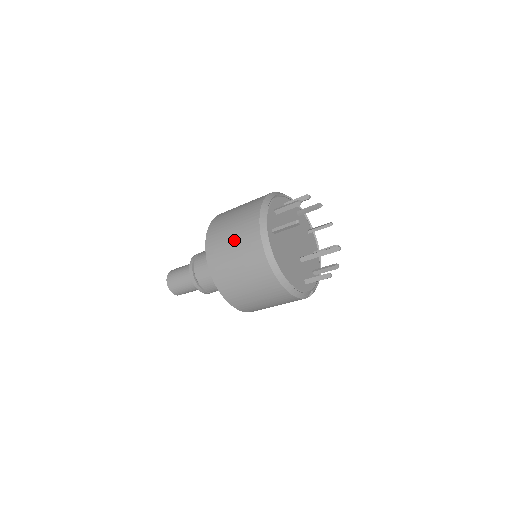
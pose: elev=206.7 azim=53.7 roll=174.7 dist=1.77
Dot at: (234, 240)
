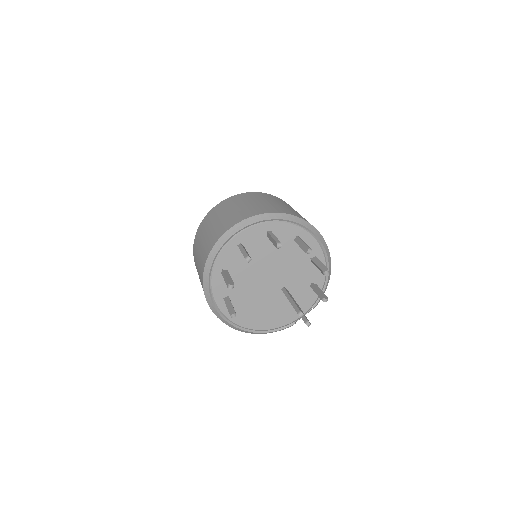
Dot at: occluded
